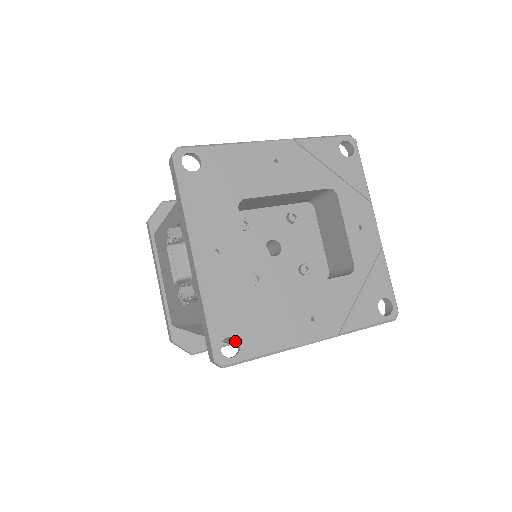
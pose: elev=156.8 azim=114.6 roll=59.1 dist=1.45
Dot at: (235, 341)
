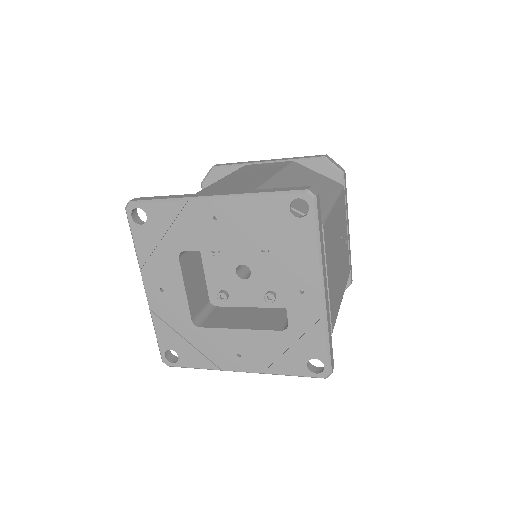
Dot at: occluded
